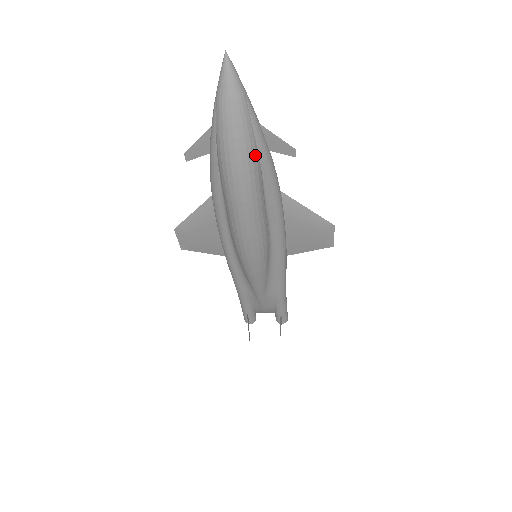
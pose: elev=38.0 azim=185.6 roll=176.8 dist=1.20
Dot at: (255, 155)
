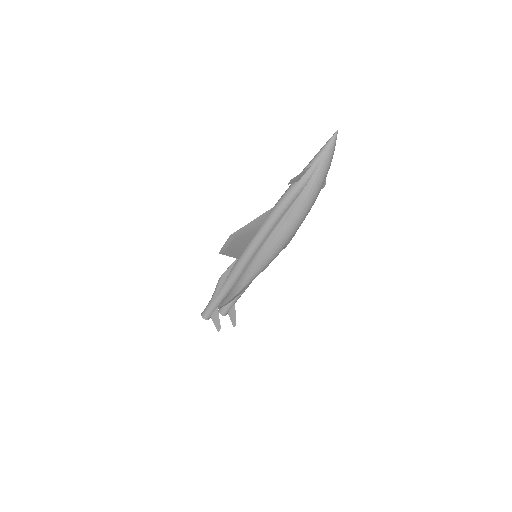
Dot at: occluded
